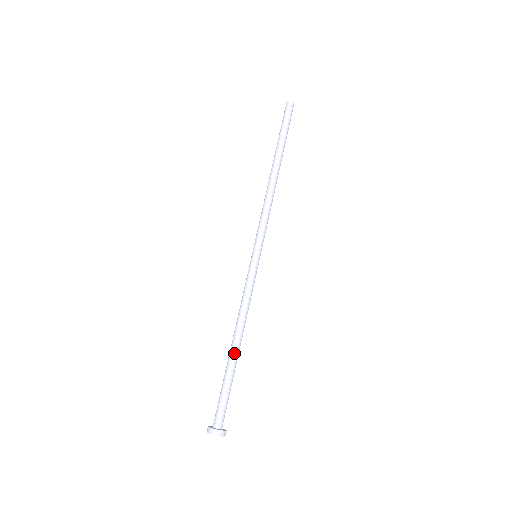
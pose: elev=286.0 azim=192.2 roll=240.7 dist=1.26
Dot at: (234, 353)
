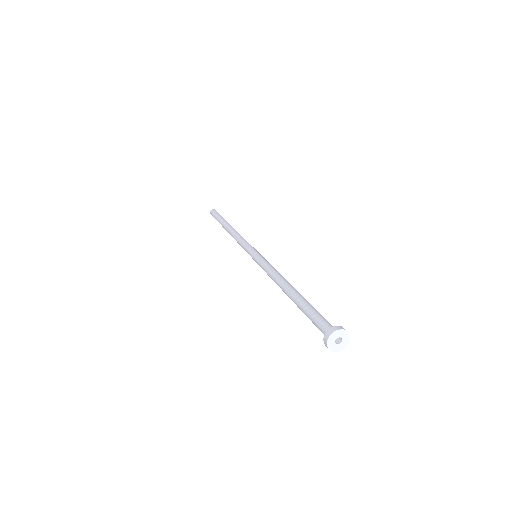
Dot at: (298, 292)
